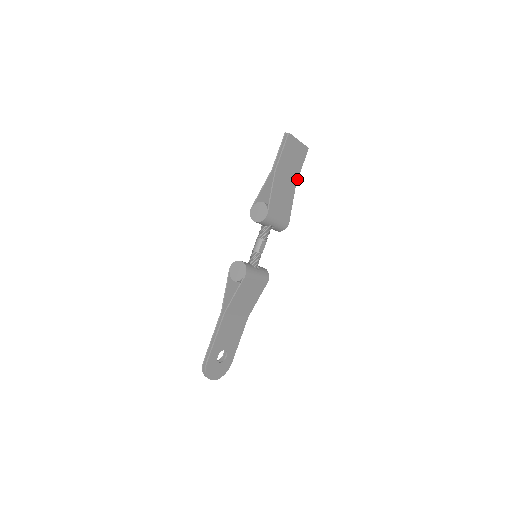
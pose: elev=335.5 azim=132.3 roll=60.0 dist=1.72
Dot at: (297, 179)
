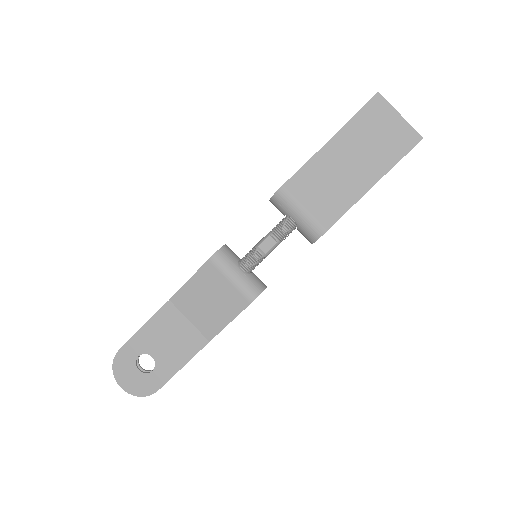
Dot at: (380, 178)
